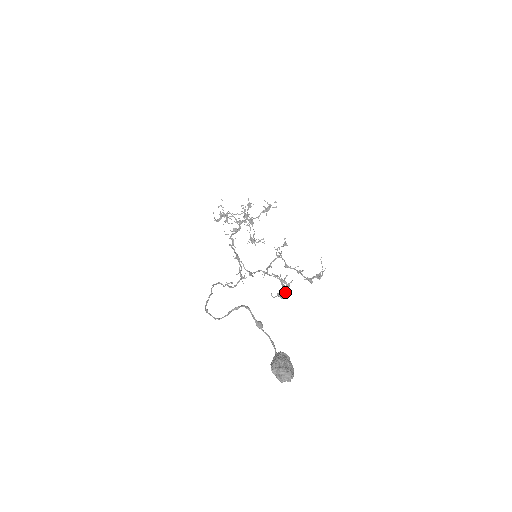
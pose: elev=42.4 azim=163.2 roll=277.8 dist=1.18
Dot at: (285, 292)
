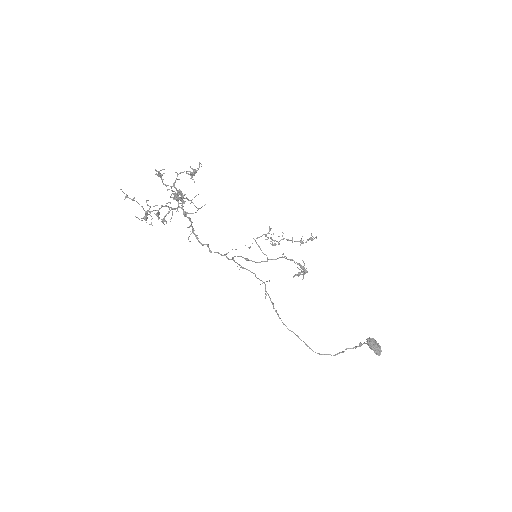
Dot at: occluded
